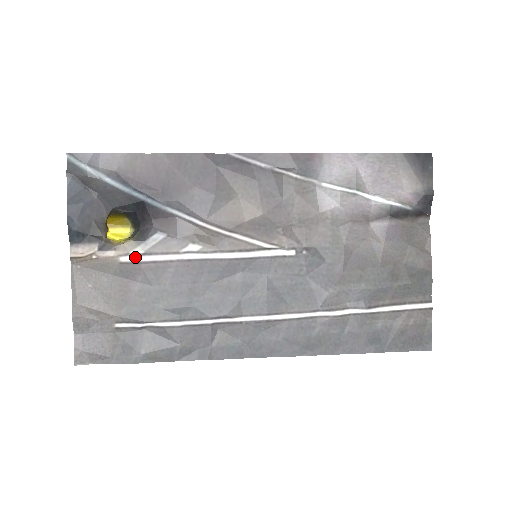
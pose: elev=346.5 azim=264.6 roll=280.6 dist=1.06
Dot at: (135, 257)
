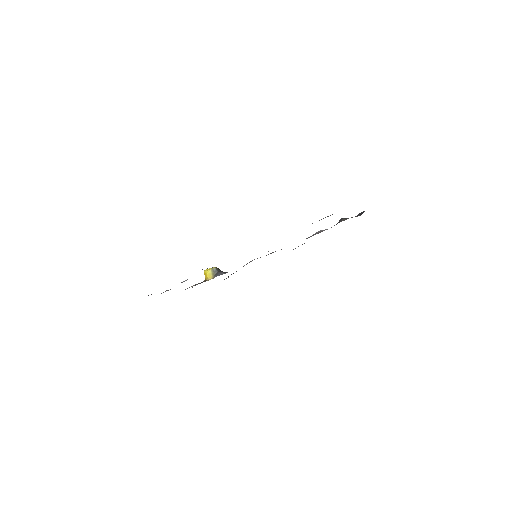
Dot at: occluded
